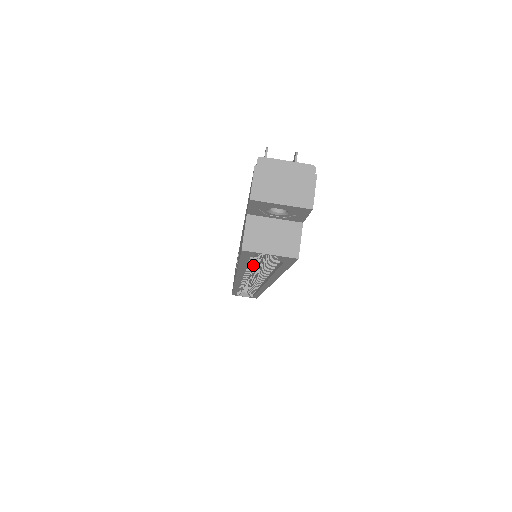
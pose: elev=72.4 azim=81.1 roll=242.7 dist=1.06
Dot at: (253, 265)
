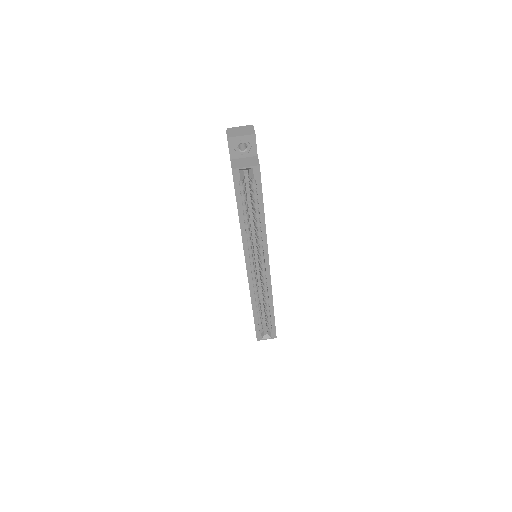
Dot at: (247, 216)
